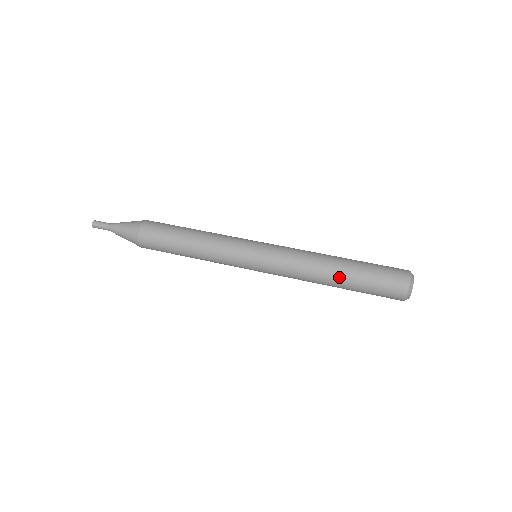
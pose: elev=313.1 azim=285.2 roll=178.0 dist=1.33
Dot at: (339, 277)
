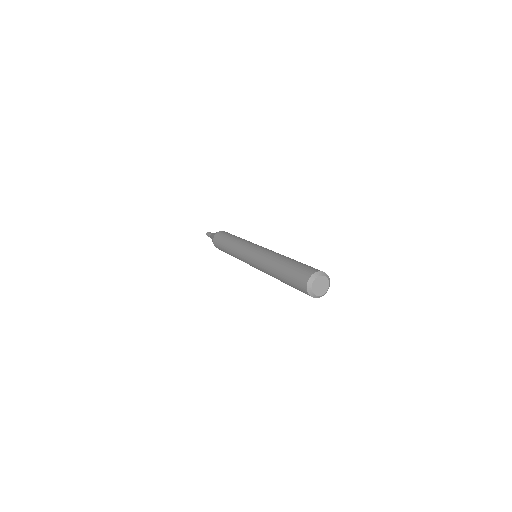
Dot at: (277, 269)
